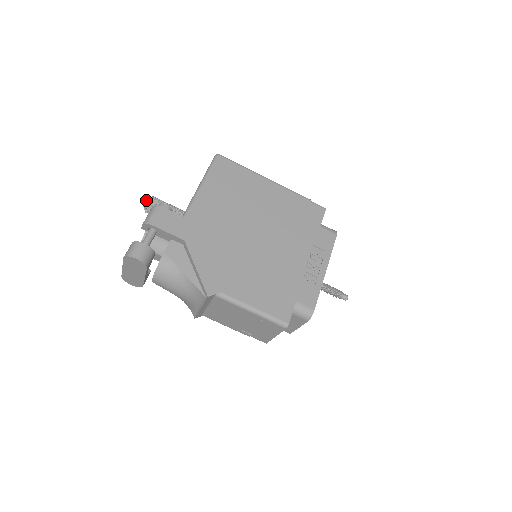
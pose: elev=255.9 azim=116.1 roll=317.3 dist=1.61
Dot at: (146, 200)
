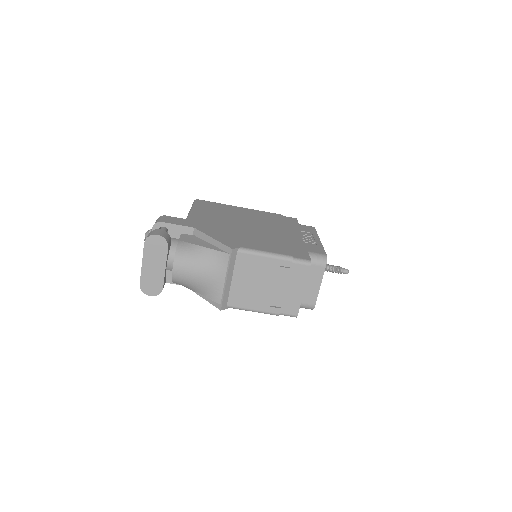
Dot at: (146, 232)
